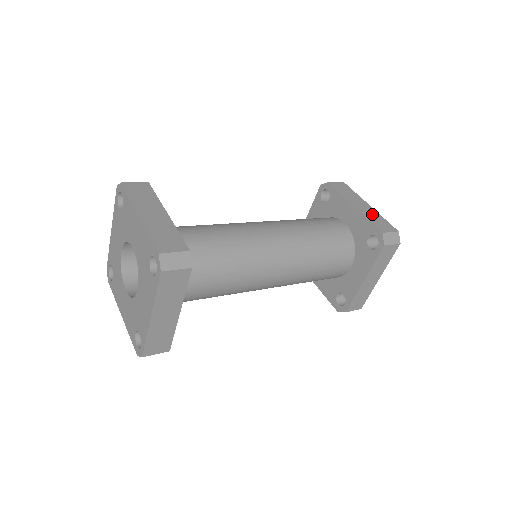
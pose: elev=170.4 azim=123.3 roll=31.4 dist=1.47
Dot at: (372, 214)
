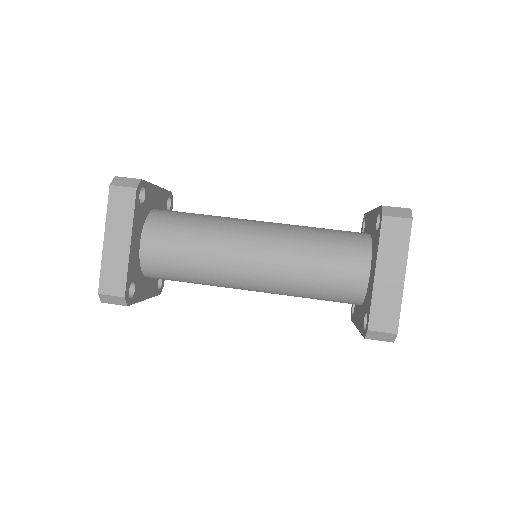
Dot at: (389, 295)
